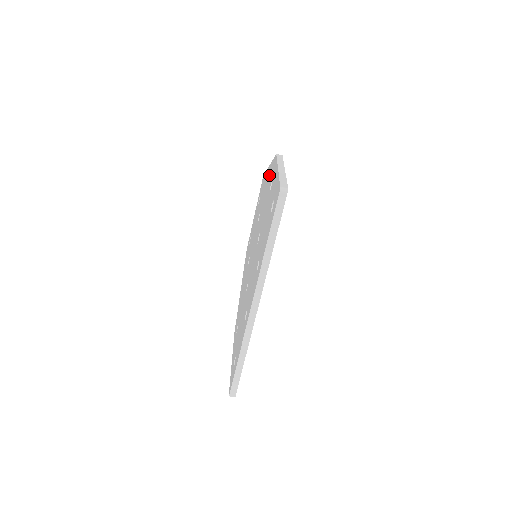
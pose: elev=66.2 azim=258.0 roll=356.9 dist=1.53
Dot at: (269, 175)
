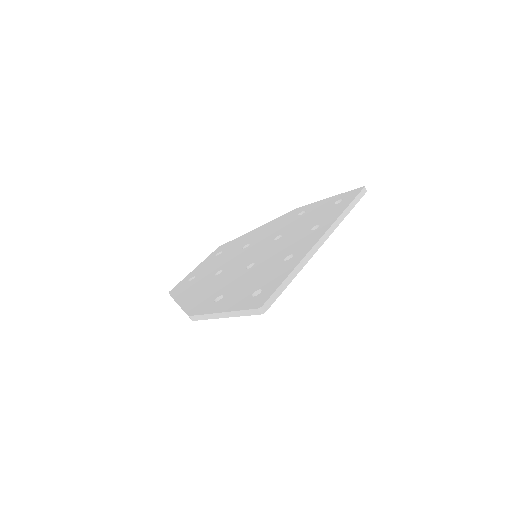
Dot at: (275, 222)
